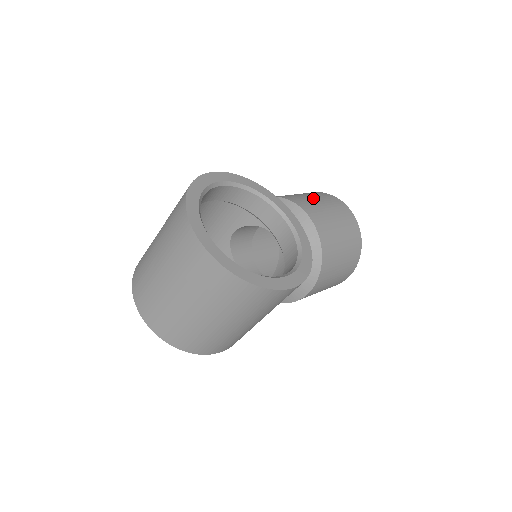
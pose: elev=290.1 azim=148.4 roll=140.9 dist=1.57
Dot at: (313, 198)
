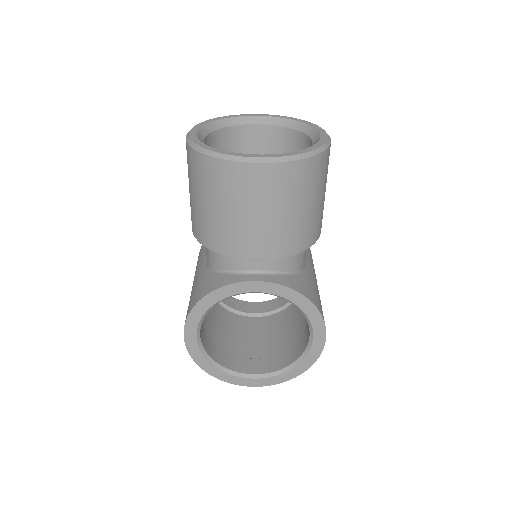
Dot at: (223, 212)
